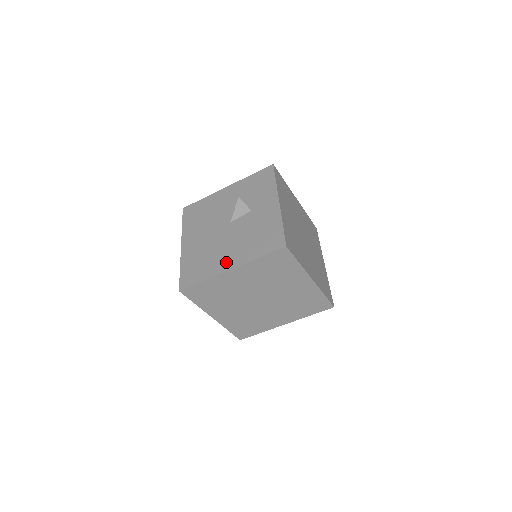
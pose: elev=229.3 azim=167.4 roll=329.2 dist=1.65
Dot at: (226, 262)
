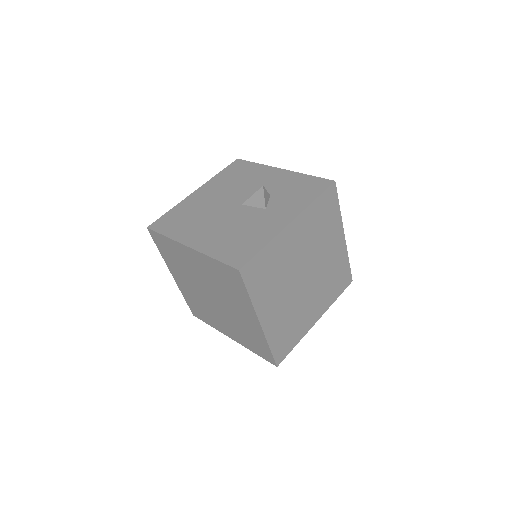
Dot at: (195, 237)
